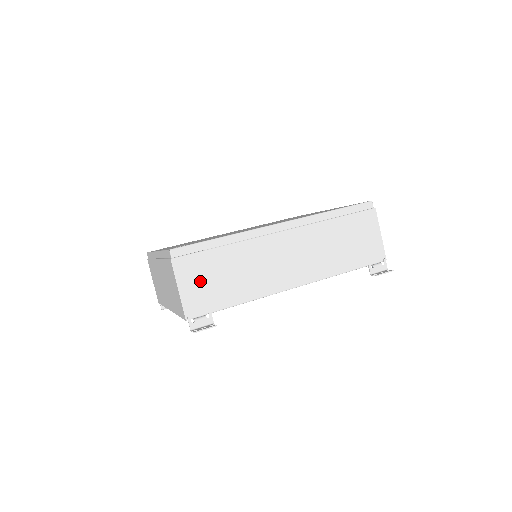
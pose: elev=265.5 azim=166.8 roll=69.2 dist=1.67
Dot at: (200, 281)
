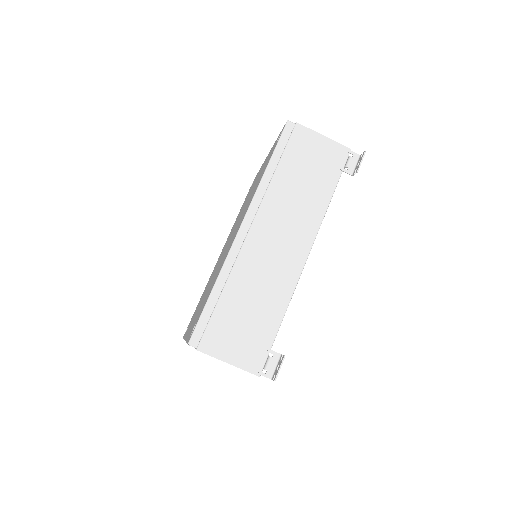
Dot at: (236, 338)
